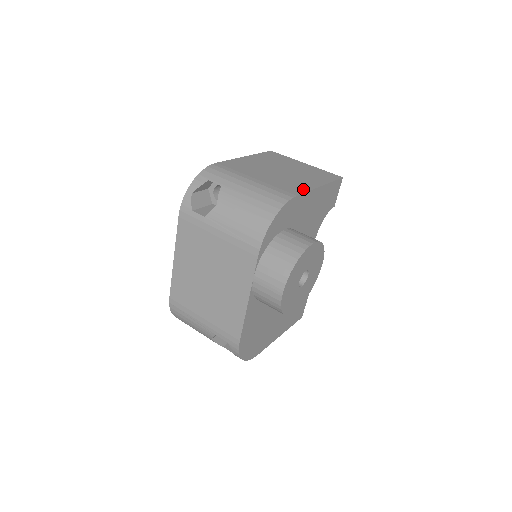
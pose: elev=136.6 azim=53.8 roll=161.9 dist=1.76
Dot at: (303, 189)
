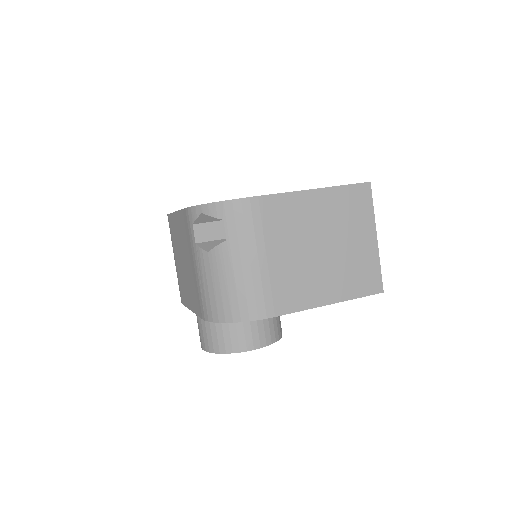
Dot at: (299, 305)
